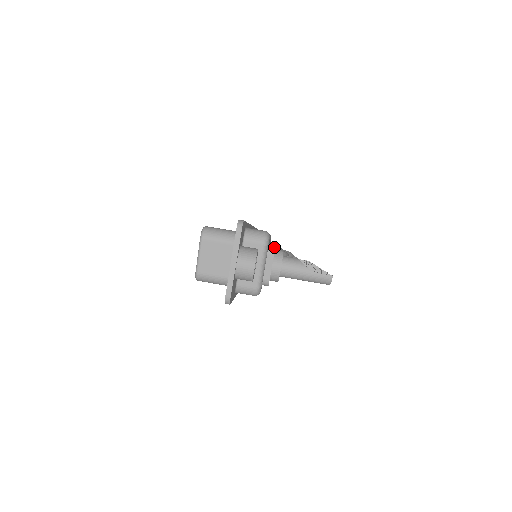
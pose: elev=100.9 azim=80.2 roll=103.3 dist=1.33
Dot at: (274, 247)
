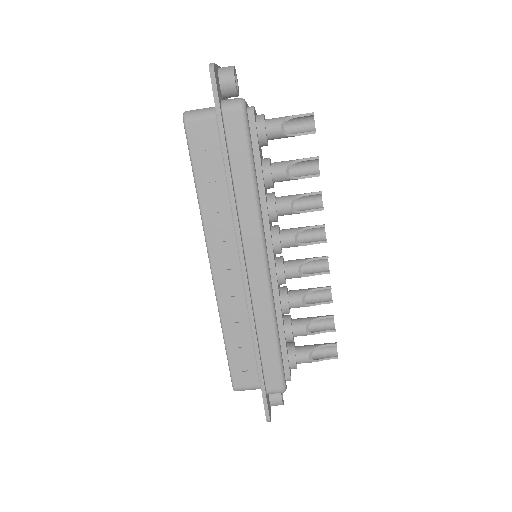
Dot at: occluded
